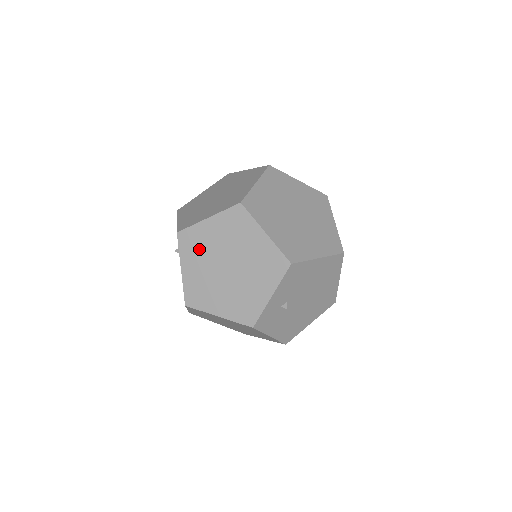
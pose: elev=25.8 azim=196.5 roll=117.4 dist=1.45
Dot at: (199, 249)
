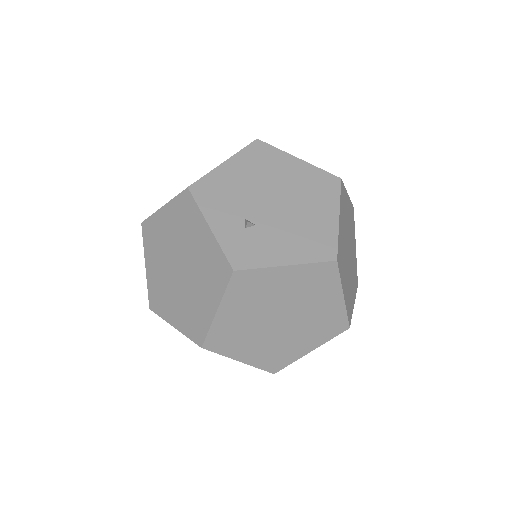
Dot at: (163, 293)
